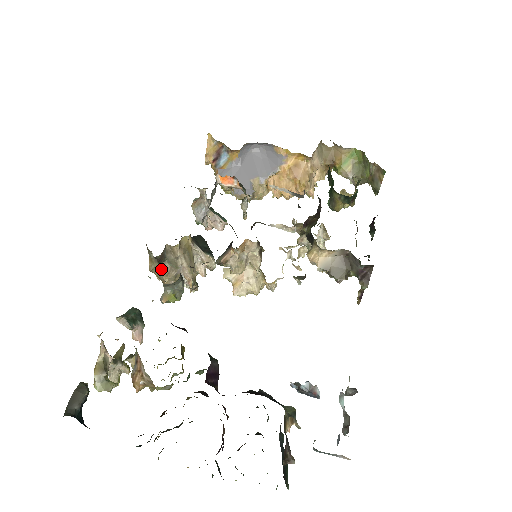
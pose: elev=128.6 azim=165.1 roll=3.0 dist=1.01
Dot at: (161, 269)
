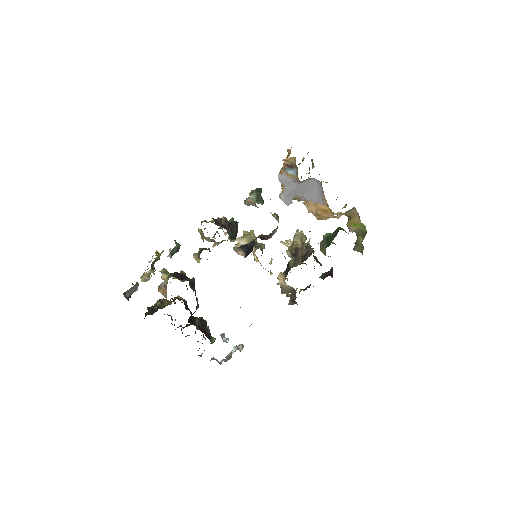
Dot at: (204, 236)
